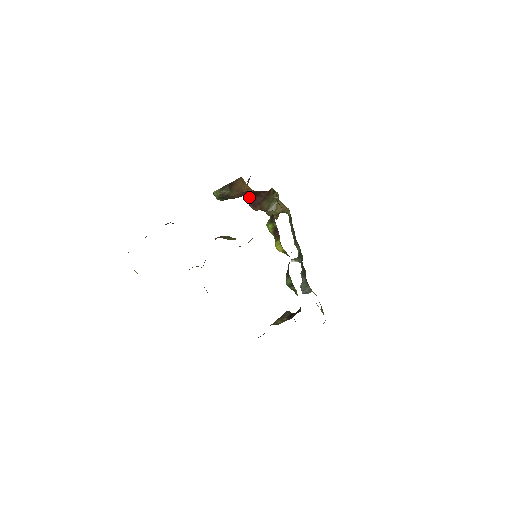
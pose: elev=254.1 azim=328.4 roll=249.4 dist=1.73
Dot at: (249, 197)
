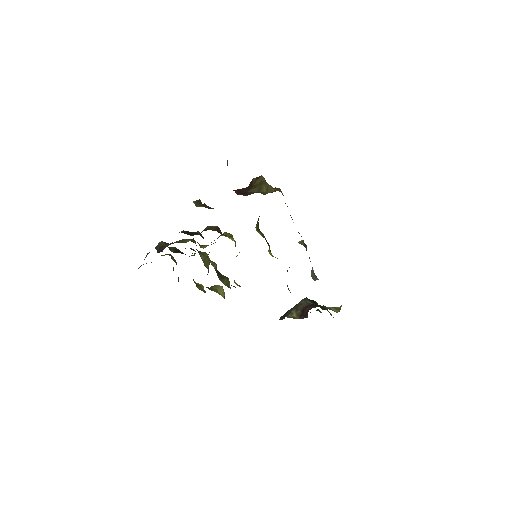
Dot at: occluded
